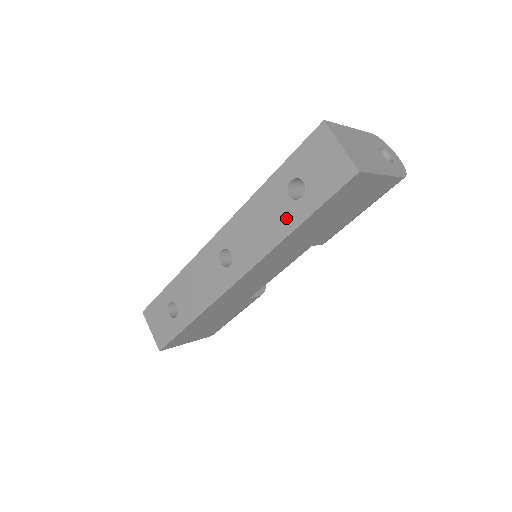
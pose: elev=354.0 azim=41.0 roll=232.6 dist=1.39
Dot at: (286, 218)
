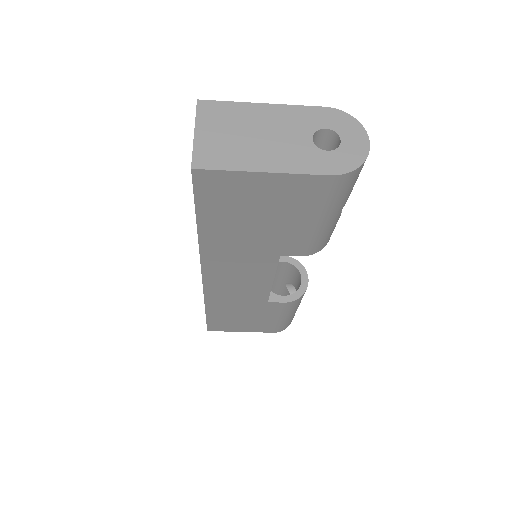
Dot at: occluded
